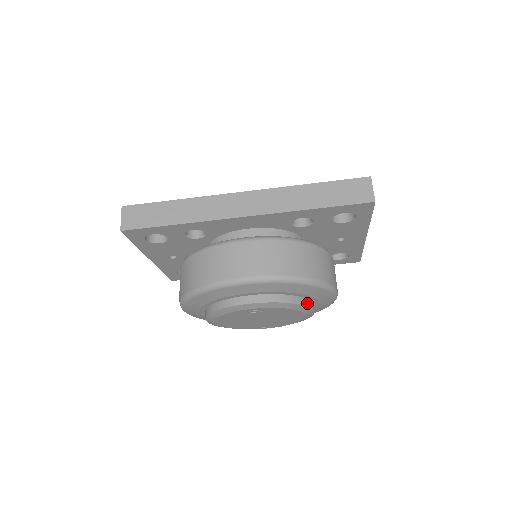
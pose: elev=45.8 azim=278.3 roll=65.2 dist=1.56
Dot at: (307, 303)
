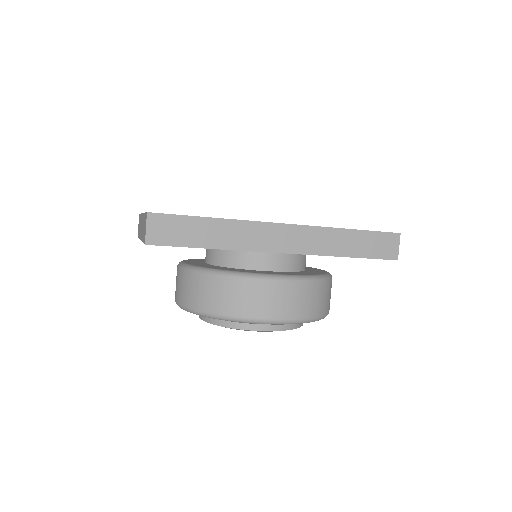
Dot at: occluded
